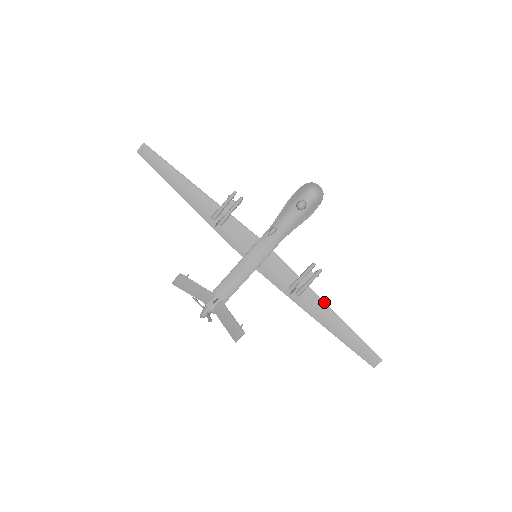
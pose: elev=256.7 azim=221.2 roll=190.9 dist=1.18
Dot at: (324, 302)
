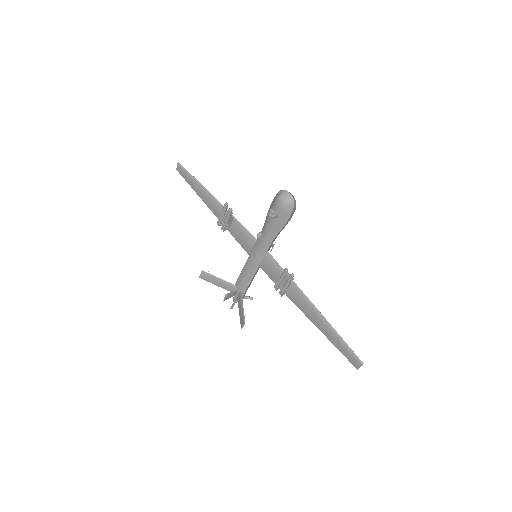
Dot at: (310, 301)
